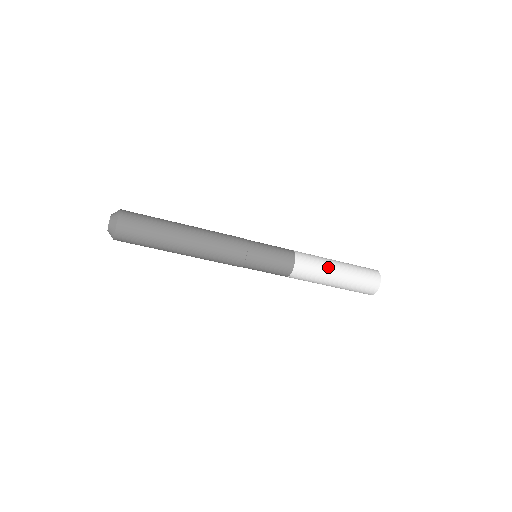
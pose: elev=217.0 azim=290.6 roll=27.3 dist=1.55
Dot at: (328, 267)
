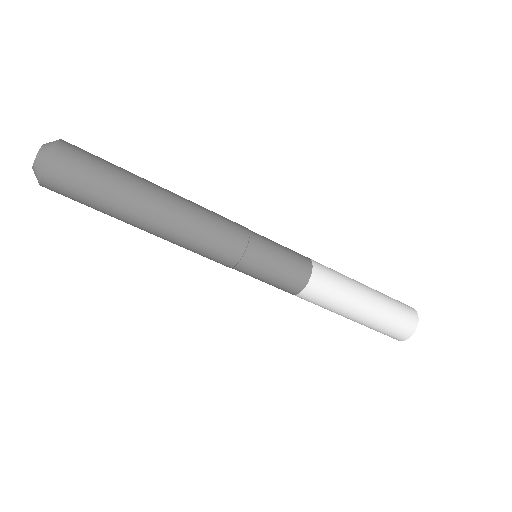
Dot at: (353, 281)
